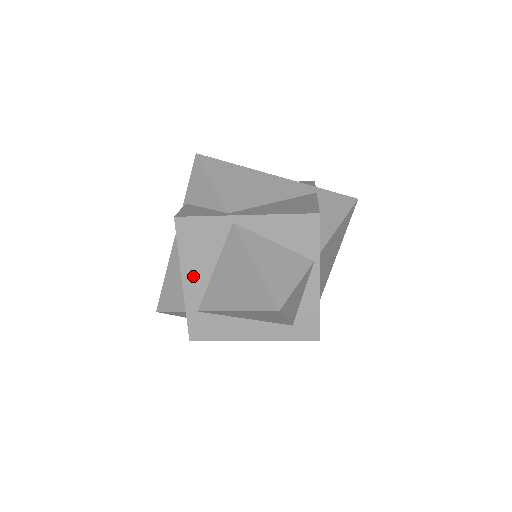
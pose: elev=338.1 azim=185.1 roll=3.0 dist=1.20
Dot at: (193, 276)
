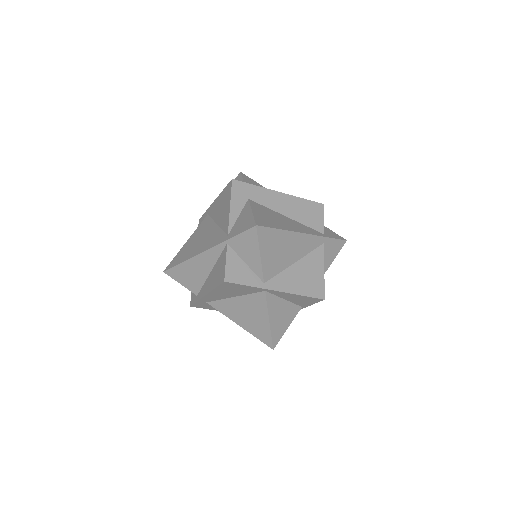
Dot at: (216, 295)
